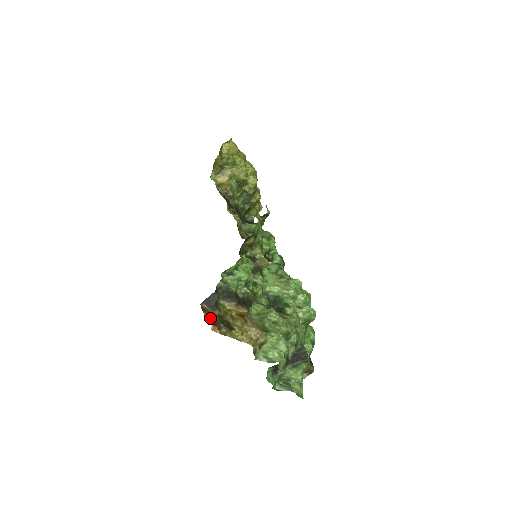
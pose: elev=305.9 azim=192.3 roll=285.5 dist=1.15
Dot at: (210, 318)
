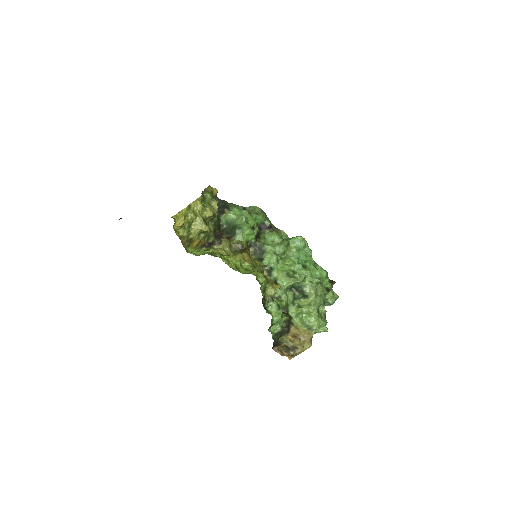
Dot at: (282, 350)
